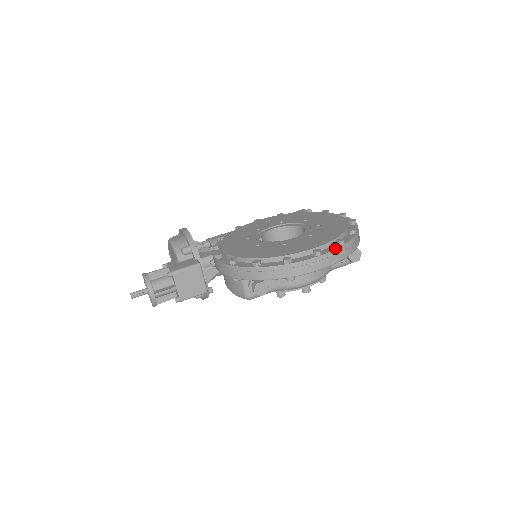
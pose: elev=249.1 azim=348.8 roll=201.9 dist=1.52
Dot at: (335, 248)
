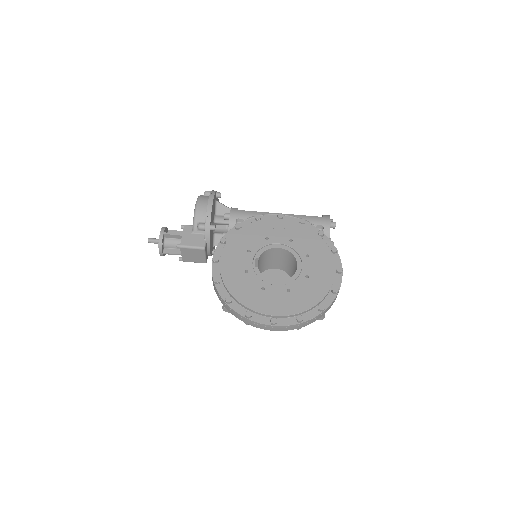
Dot at: (291, 324)
